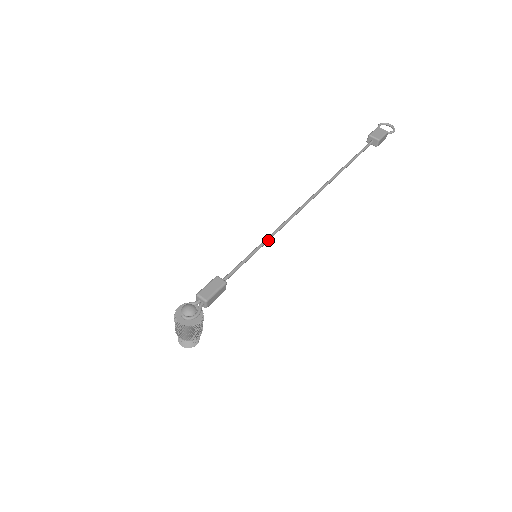
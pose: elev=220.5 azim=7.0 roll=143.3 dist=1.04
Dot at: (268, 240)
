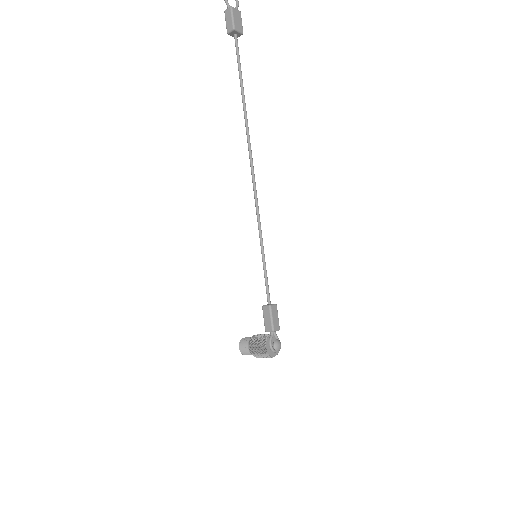
Dot at: (262, 239)
